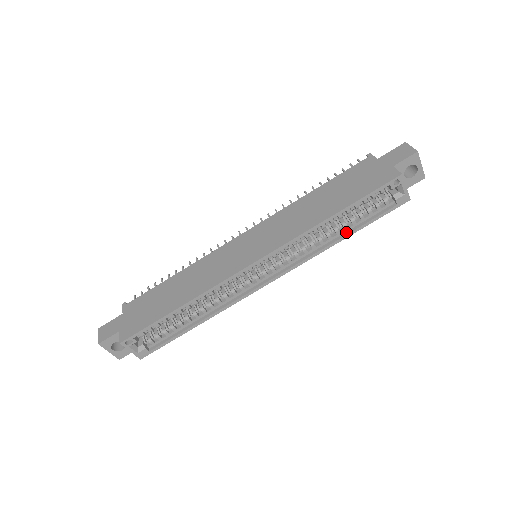
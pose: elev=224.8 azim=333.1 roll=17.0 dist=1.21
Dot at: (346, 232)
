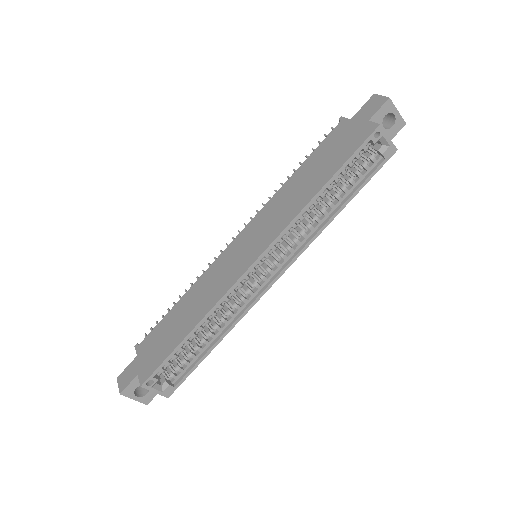
Dot at: (341, 203)
